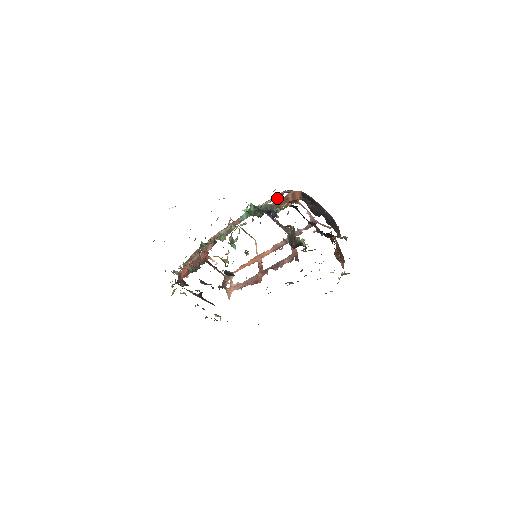
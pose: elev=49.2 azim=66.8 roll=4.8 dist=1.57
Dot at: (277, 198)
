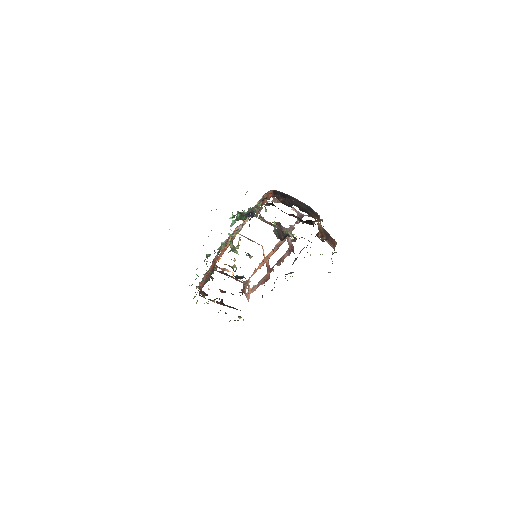
Dot at: occluded
